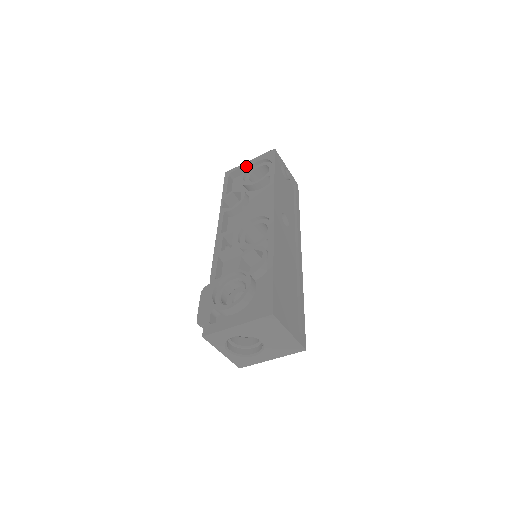
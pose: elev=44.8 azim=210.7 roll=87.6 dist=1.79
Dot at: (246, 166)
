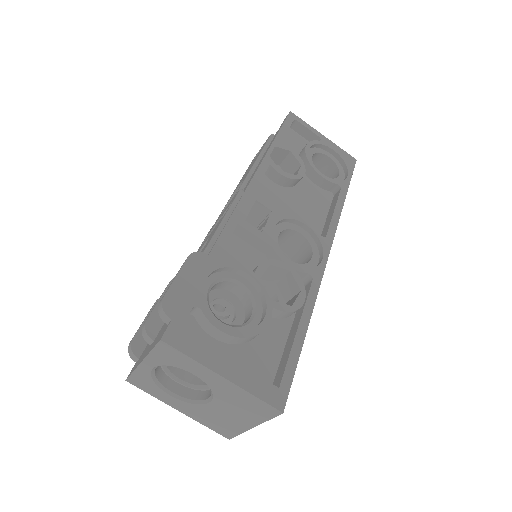
Dot at: (317, 136)
